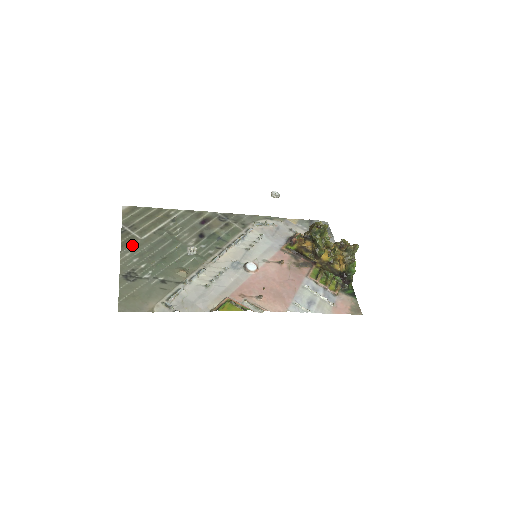
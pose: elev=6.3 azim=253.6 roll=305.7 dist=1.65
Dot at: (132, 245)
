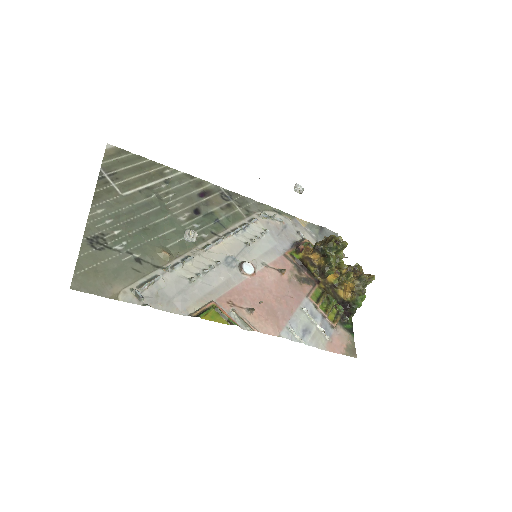
Dot at: (108, 200)
